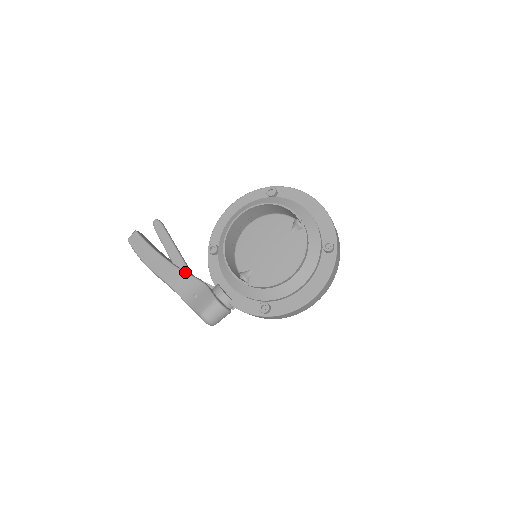
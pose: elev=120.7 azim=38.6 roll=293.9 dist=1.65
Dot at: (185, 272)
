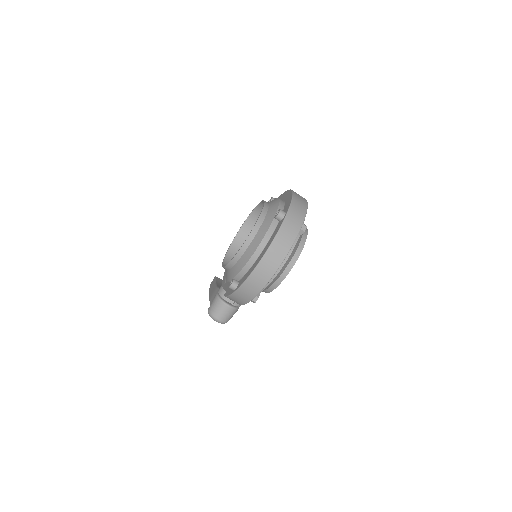
Dot at: (218, 287)
